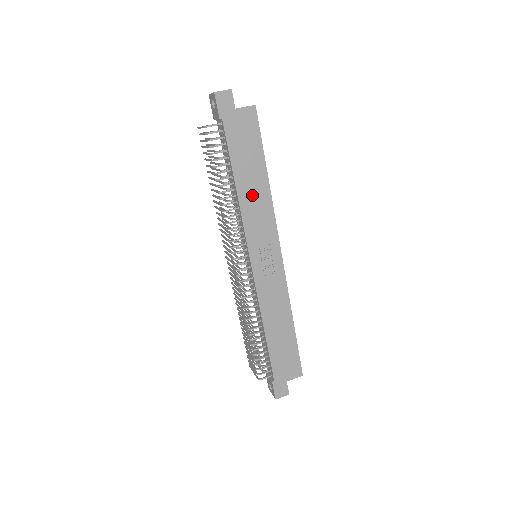
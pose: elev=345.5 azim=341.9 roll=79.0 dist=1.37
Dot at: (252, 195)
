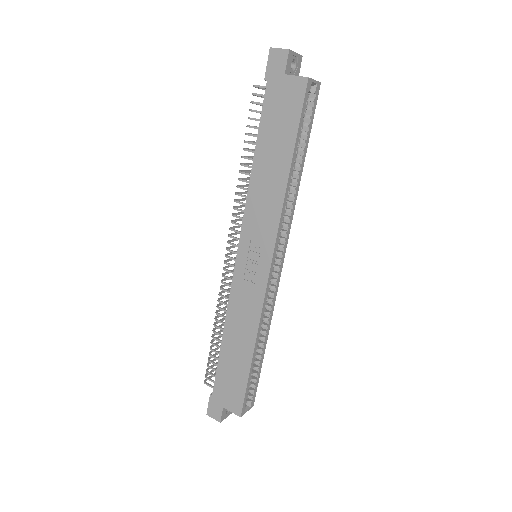
Dot at: (265, 182)
